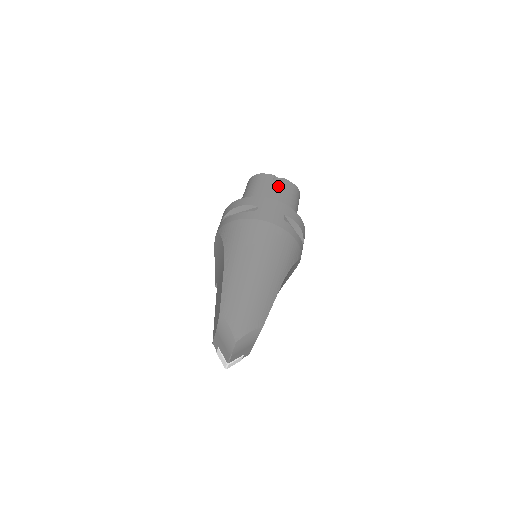
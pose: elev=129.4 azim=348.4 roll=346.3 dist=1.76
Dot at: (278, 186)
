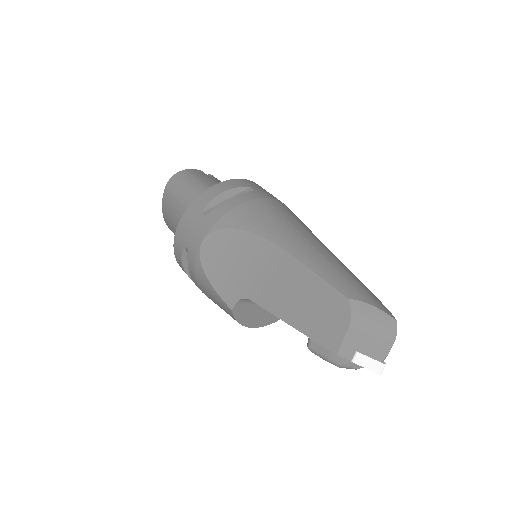
Dot at: (217, 180)
